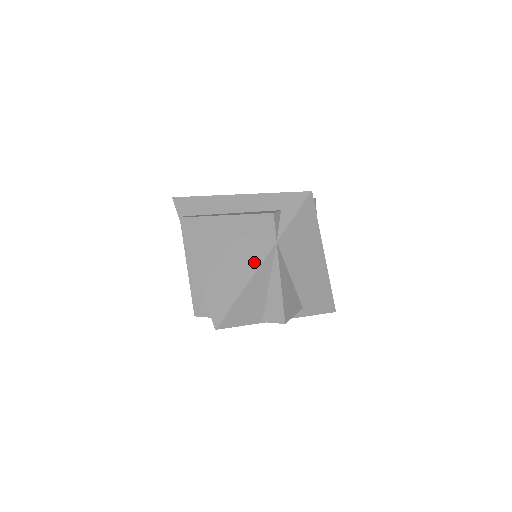
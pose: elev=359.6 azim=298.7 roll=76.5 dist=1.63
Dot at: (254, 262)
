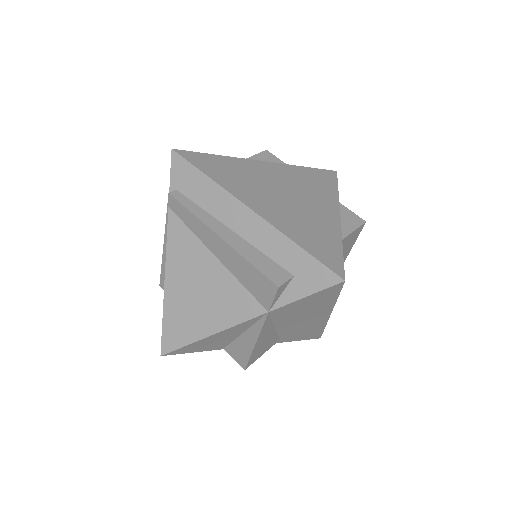
Dot at: (232, 316)
